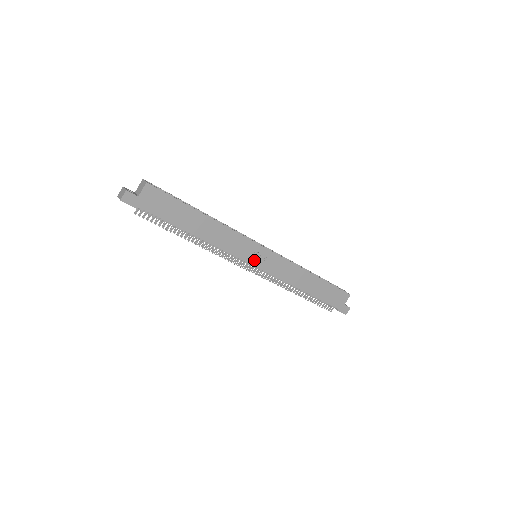
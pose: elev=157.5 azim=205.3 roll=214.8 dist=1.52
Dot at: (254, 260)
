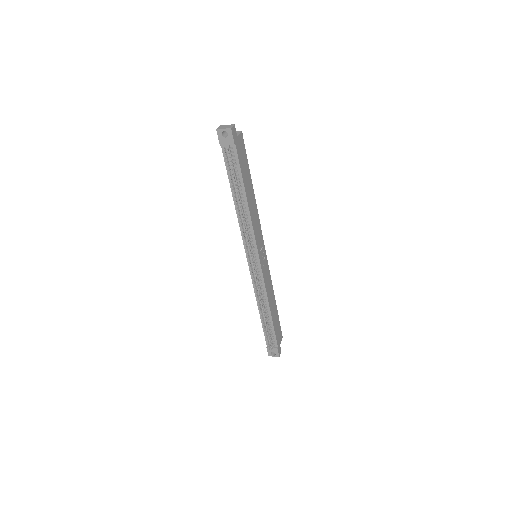
Dot at: (260, 255)
